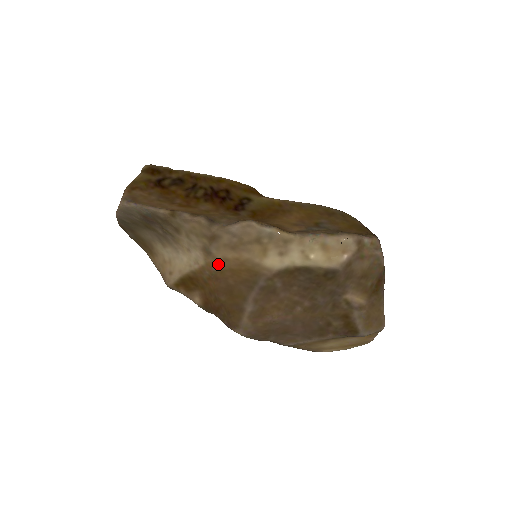
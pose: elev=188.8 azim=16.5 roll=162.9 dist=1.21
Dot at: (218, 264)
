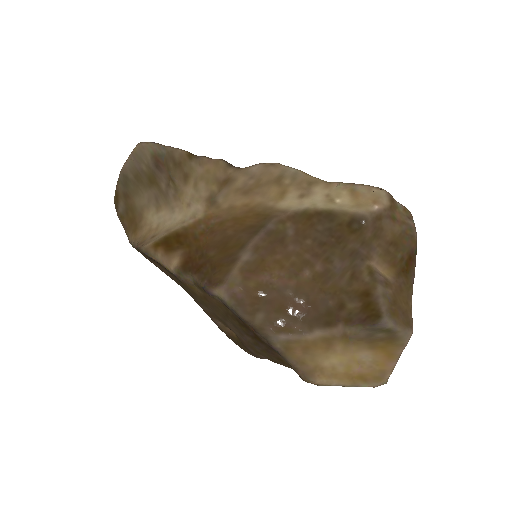
Dot at: (220, 215)
